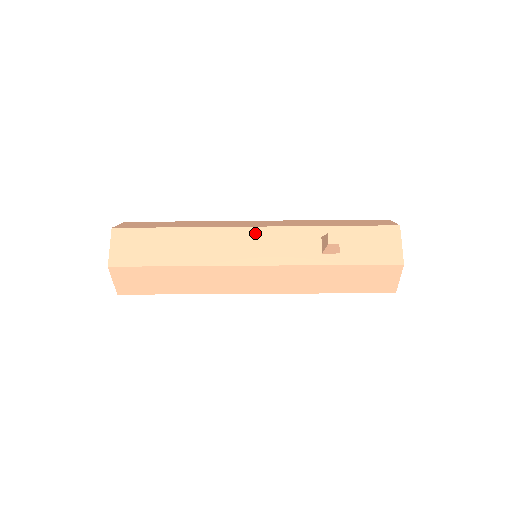
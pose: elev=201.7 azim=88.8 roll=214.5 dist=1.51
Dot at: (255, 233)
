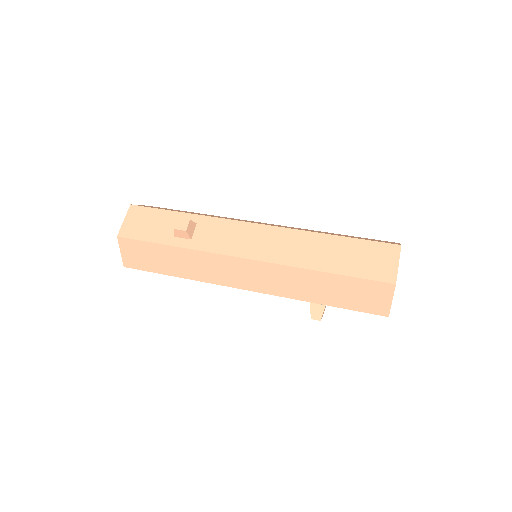
Dot at: occluded
